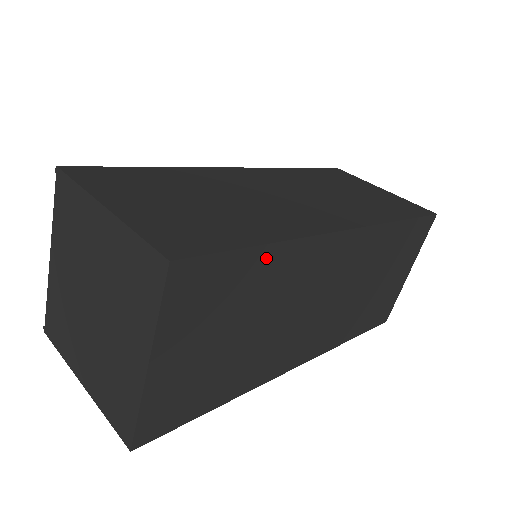
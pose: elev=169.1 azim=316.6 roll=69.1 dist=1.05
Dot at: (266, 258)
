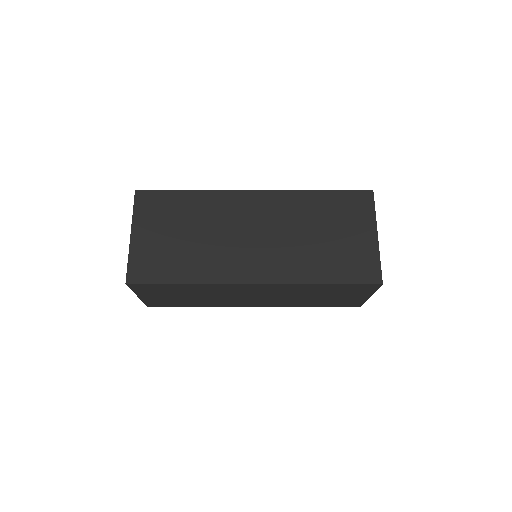
Dot at: (189, 197)
